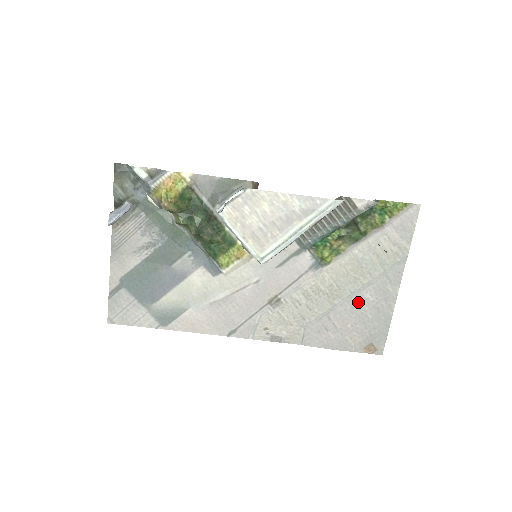
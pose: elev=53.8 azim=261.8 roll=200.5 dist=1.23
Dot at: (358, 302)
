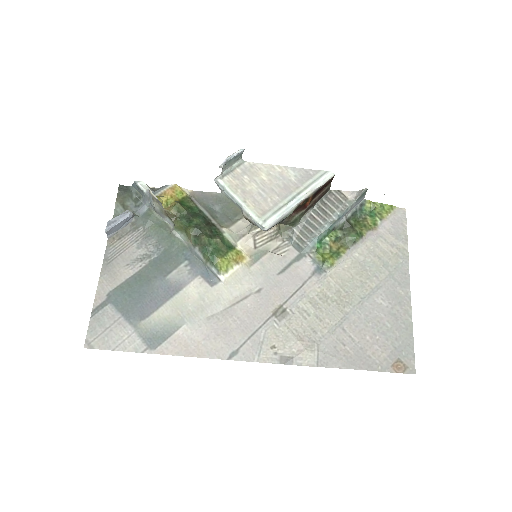
Dot at: (371, 309)
